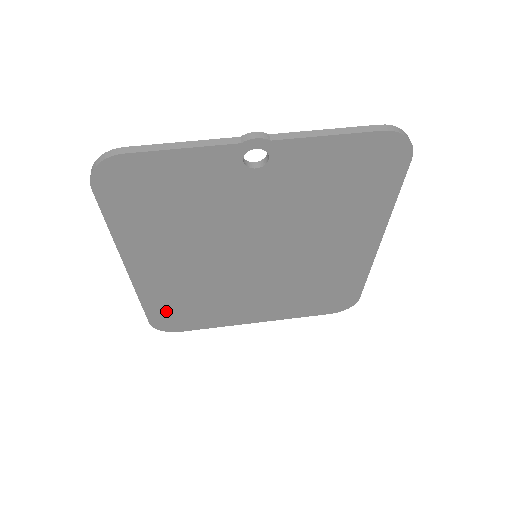
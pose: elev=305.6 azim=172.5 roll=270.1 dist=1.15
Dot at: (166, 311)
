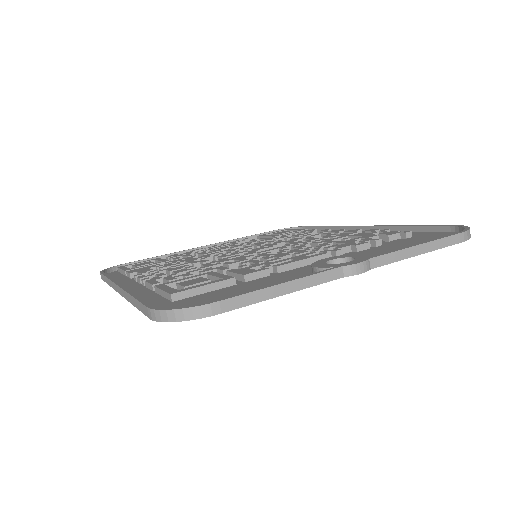
Dot at: occluded
